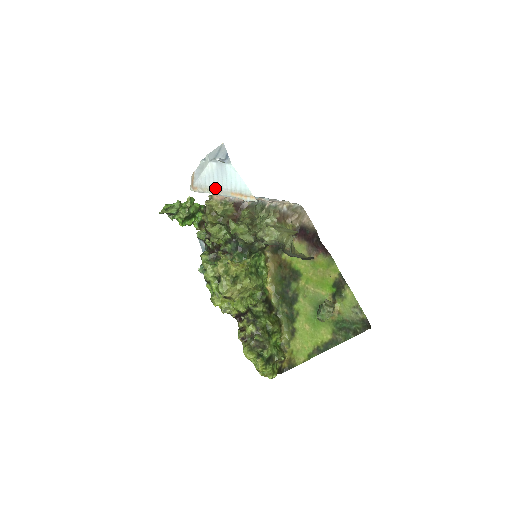
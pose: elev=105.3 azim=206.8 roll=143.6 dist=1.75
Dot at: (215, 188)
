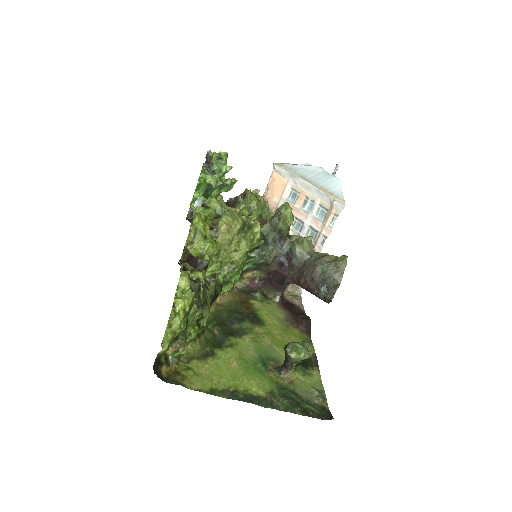
Dot at: (305, 177)
